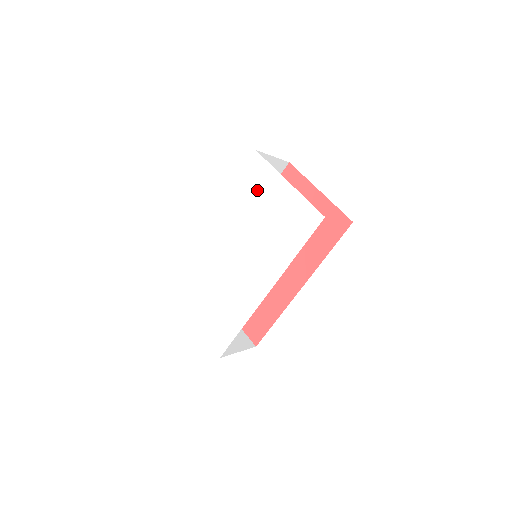
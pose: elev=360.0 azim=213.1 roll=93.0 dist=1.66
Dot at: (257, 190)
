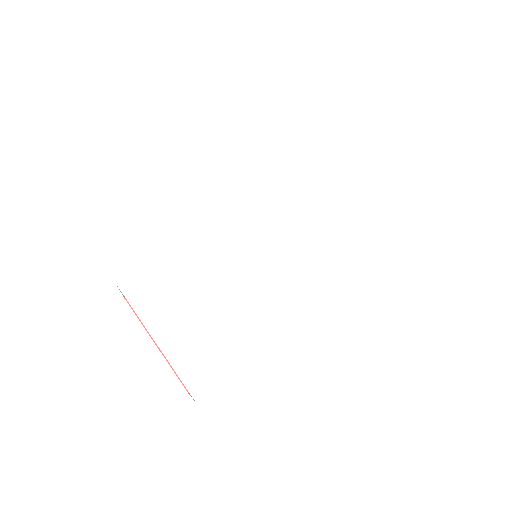
Dot at: (317, 168)
